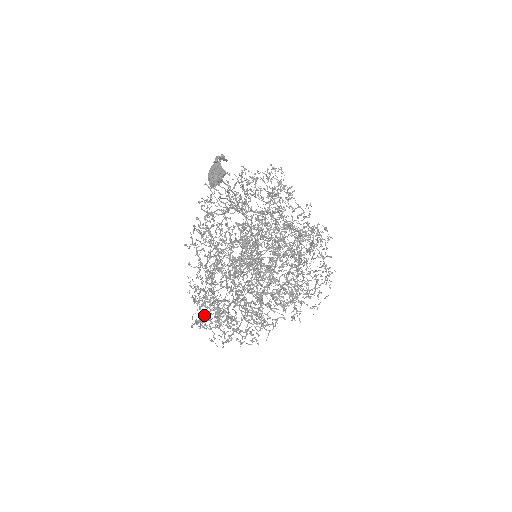
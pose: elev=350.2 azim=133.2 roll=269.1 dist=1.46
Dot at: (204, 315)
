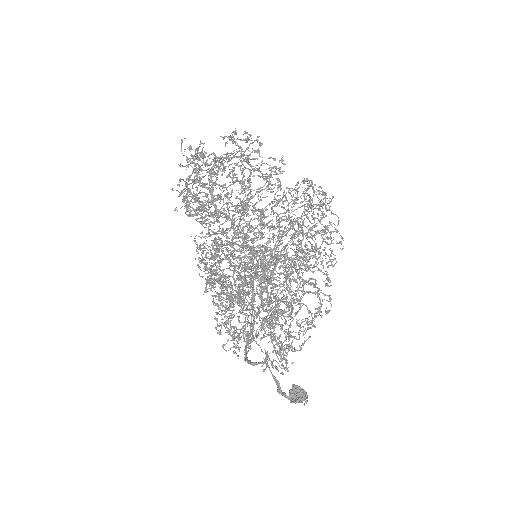
Dot at: occluded
